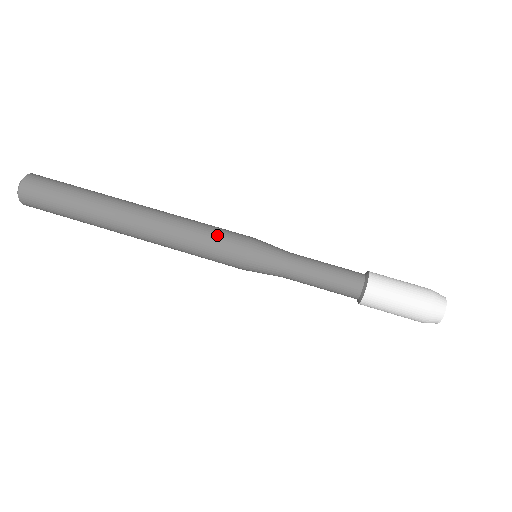
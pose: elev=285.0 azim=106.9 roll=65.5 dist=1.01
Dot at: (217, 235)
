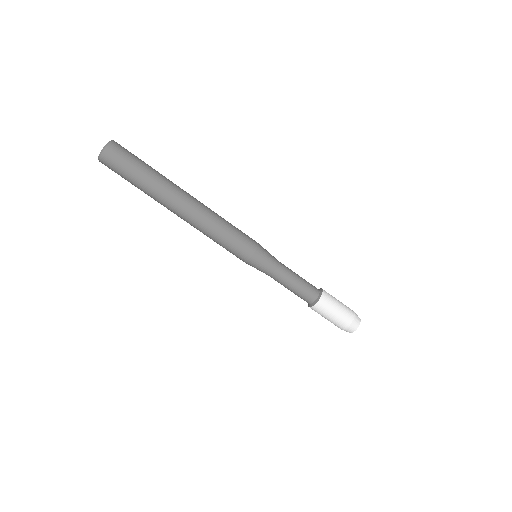
Dot at: (231, 244)
